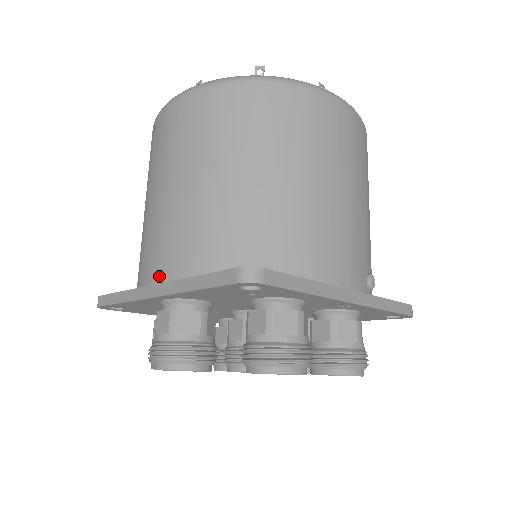
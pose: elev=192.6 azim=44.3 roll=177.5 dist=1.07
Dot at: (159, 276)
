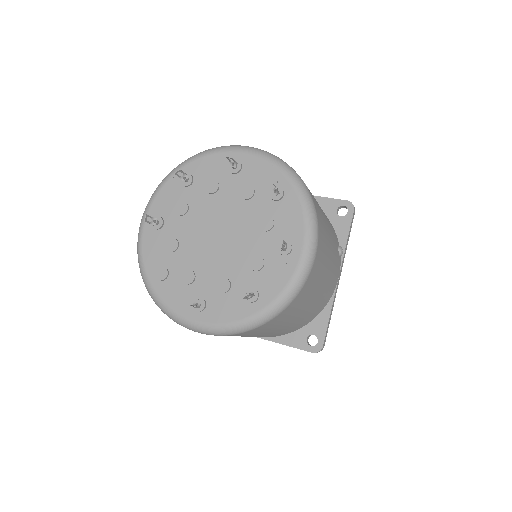
Dot at: occluded
